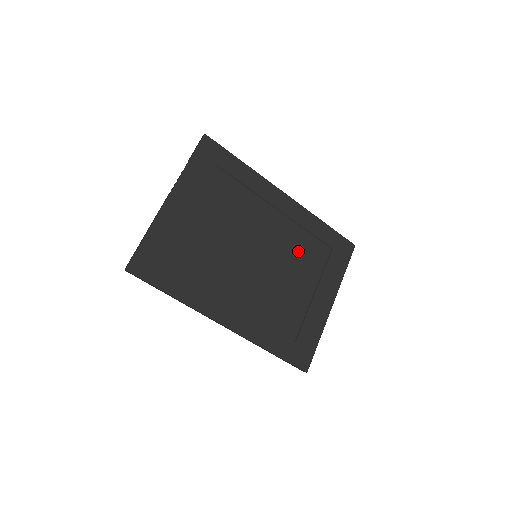
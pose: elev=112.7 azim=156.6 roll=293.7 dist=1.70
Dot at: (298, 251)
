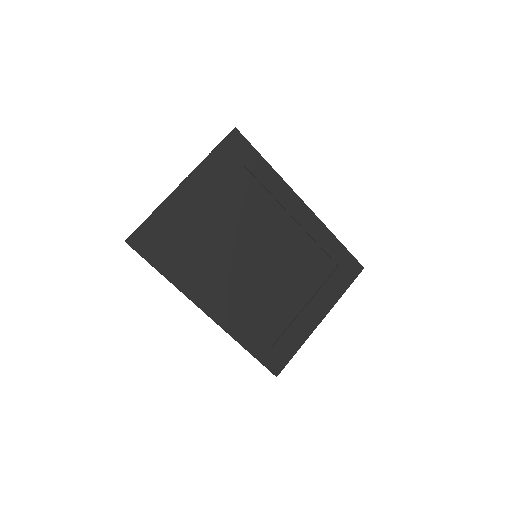
Dot at: (301, 260)
